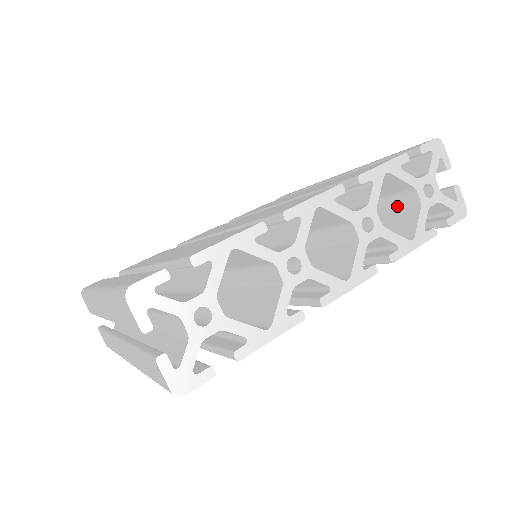
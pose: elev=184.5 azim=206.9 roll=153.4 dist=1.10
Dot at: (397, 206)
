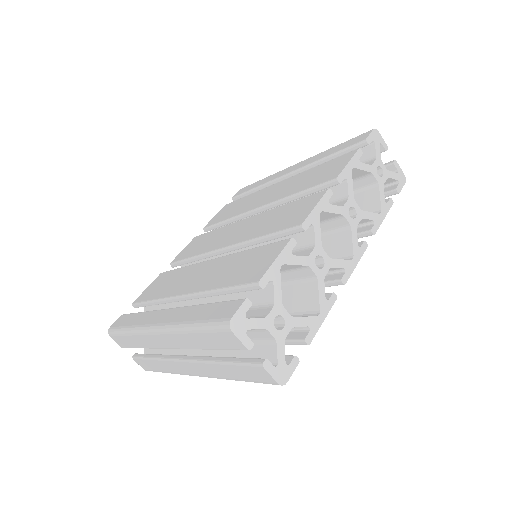
Dot at: (358, 188)
